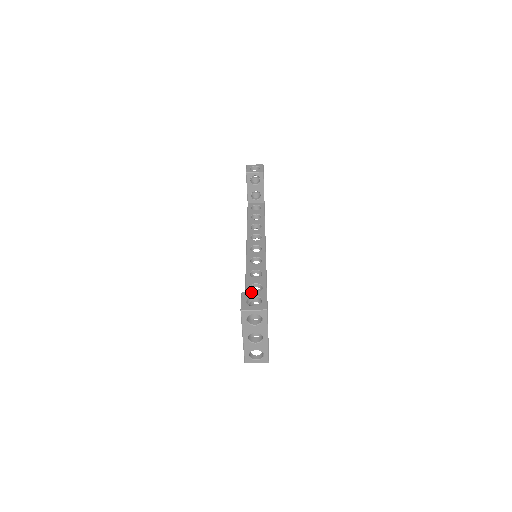
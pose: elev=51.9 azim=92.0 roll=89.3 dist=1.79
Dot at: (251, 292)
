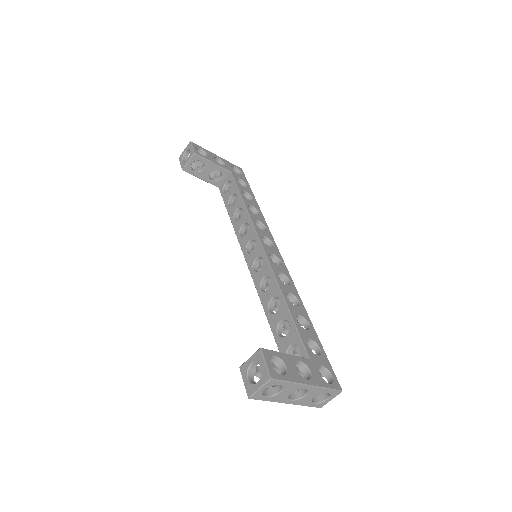
Dot at: occluded
